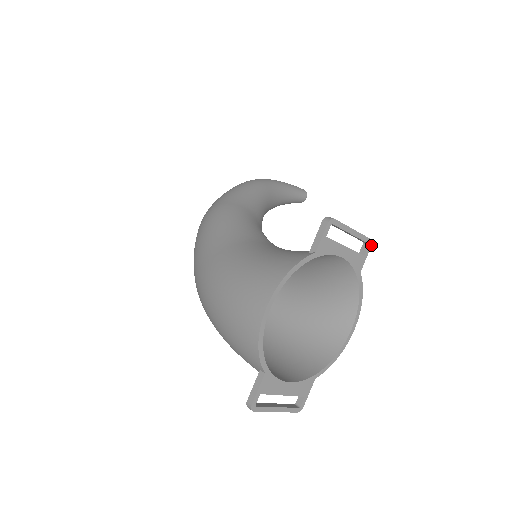
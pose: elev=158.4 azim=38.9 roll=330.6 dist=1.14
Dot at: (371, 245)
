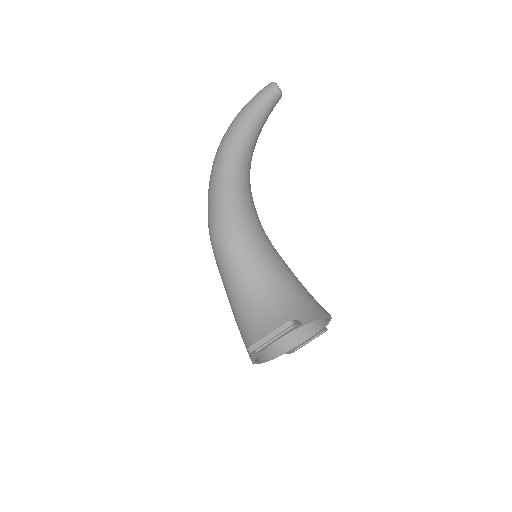
Dot at: (294, 324)
